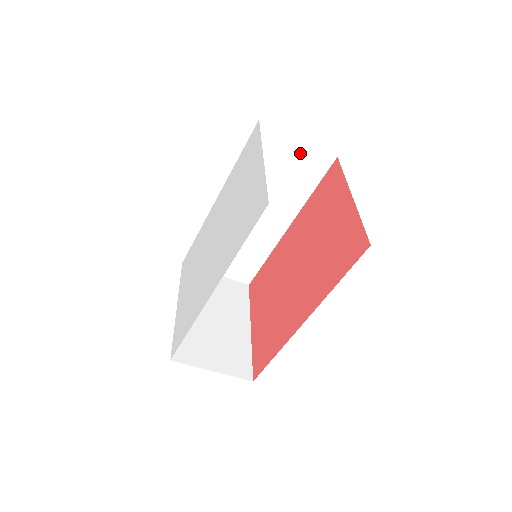
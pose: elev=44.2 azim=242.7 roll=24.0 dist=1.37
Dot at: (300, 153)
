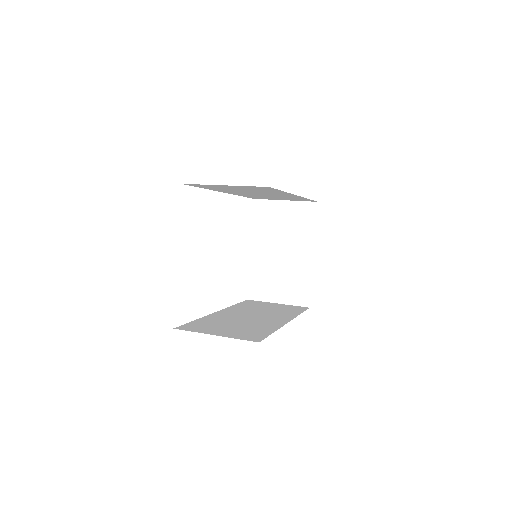
Dot at: (237, 187)
